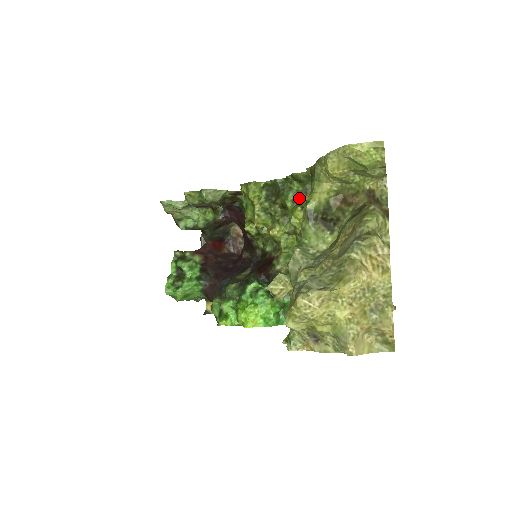
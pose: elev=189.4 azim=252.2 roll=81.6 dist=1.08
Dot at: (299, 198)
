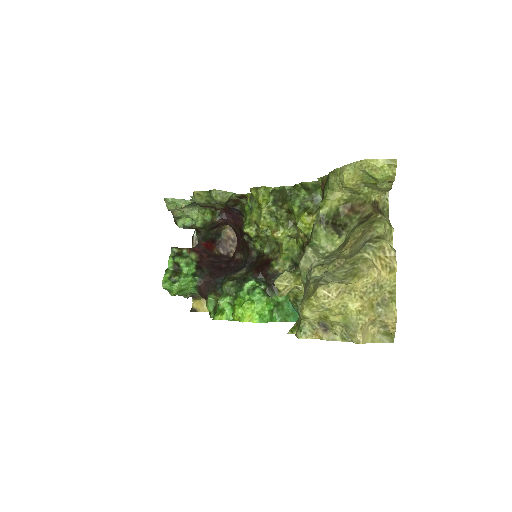
Dot at: (305, 205)
